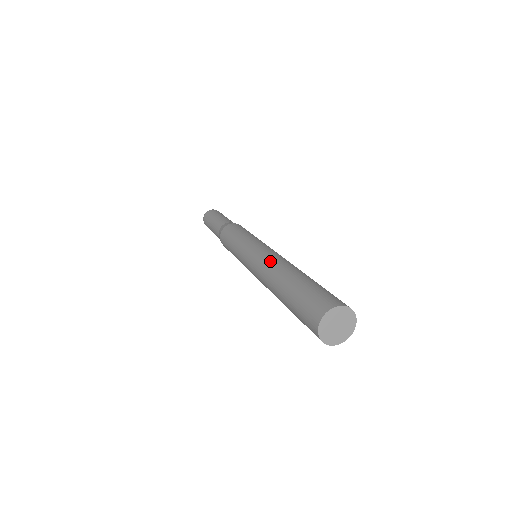
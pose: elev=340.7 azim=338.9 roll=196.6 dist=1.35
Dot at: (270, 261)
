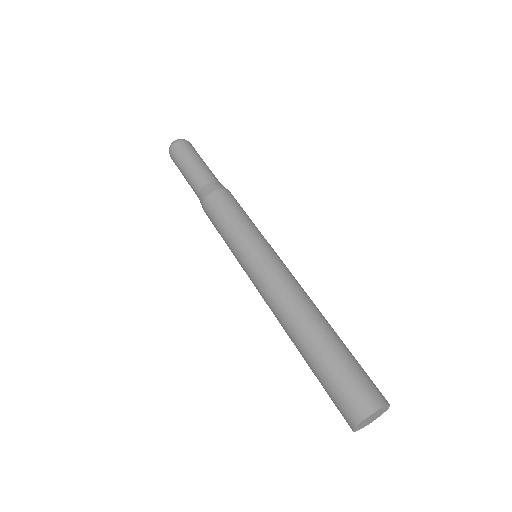
Dot at: (274, 307)
